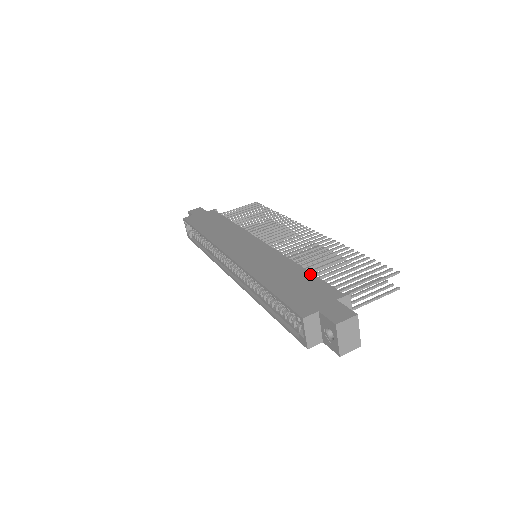
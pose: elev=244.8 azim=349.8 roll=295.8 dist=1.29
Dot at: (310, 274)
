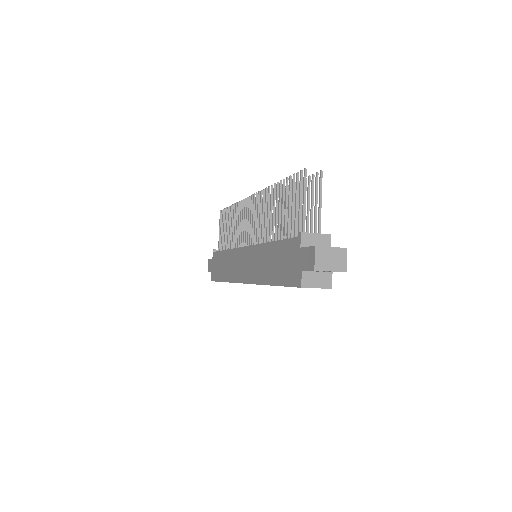
Dot at: (278, 243)
